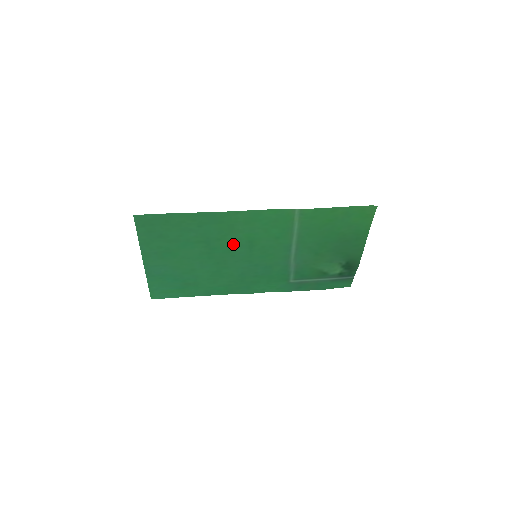
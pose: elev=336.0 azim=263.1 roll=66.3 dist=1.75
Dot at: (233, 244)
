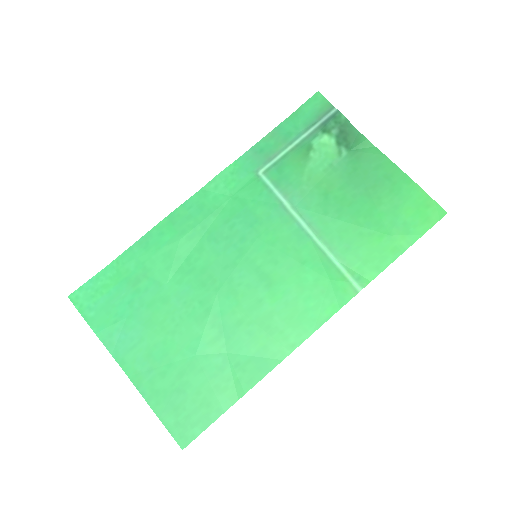
Dot at: (247, 300)
